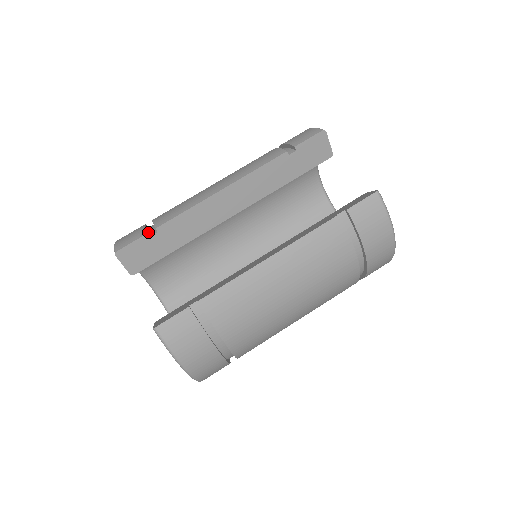
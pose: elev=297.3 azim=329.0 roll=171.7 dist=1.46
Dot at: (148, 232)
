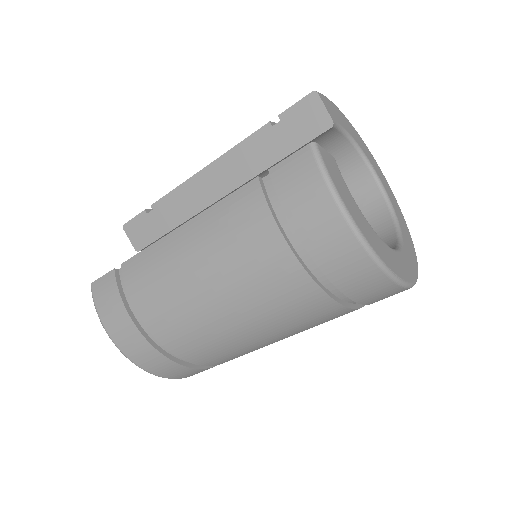
Dot at: occluded
